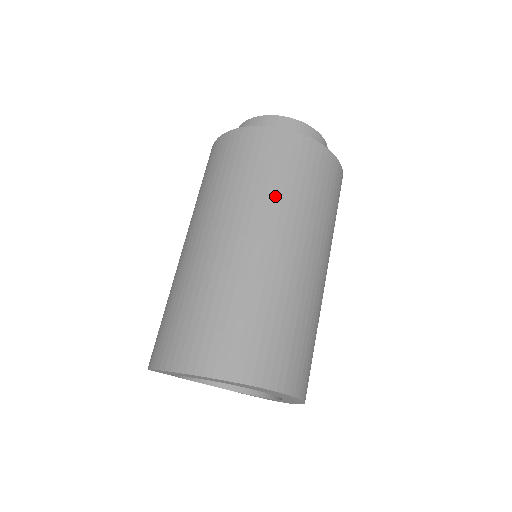
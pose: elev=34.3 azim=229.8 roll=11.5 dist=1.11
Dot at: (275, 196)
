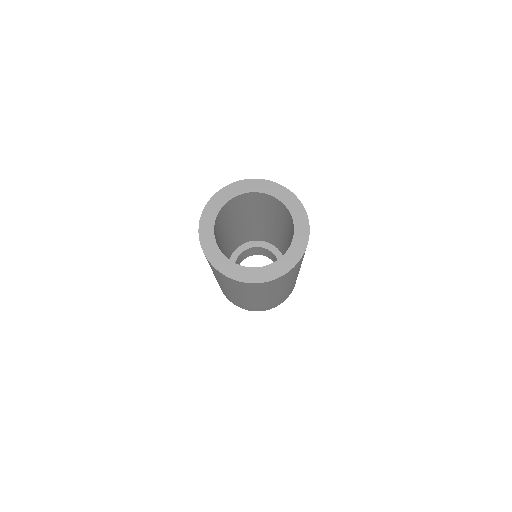
Dot at: occluded
